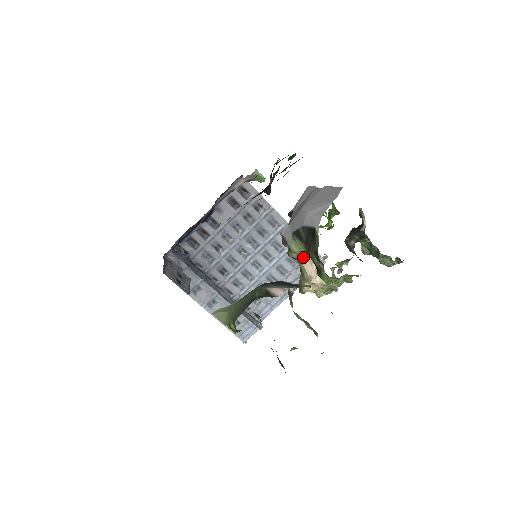
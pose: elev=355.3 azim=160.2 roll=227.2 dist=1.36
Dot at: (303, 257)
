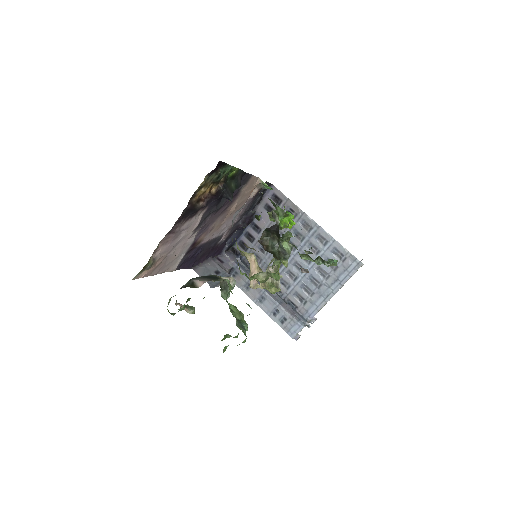
Dot at: (247, 256)
